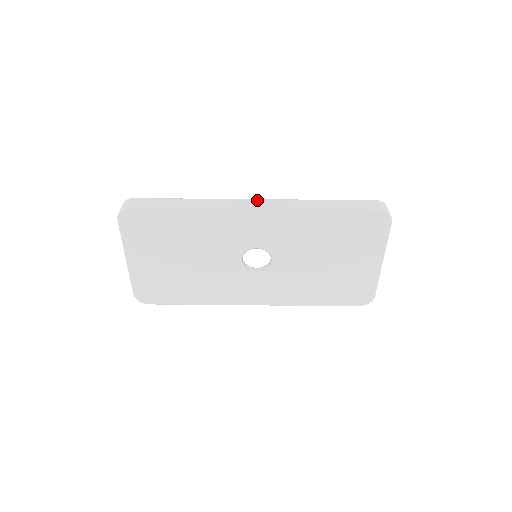
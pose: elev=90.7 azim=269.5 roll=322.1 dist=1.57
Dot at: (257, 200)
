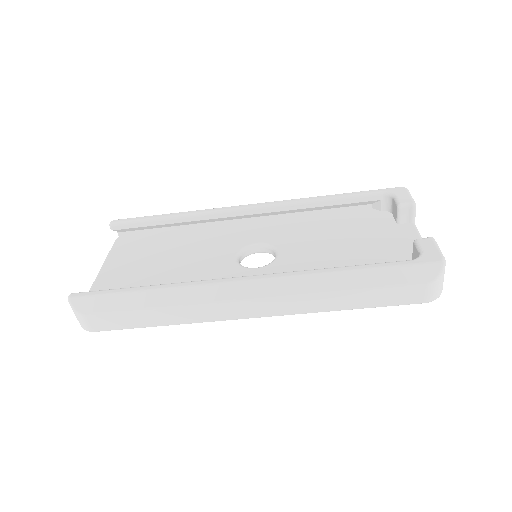
Dot at: (253, 303)
